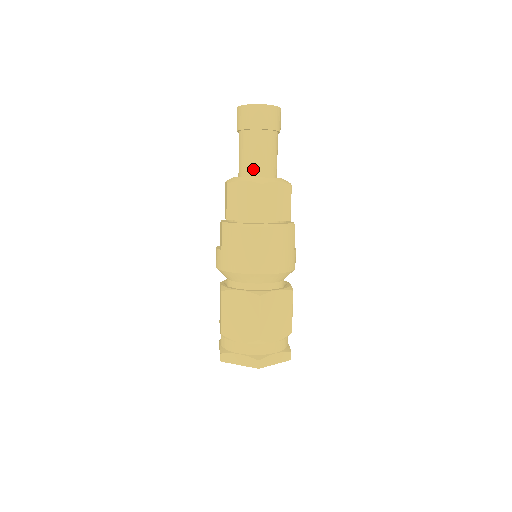
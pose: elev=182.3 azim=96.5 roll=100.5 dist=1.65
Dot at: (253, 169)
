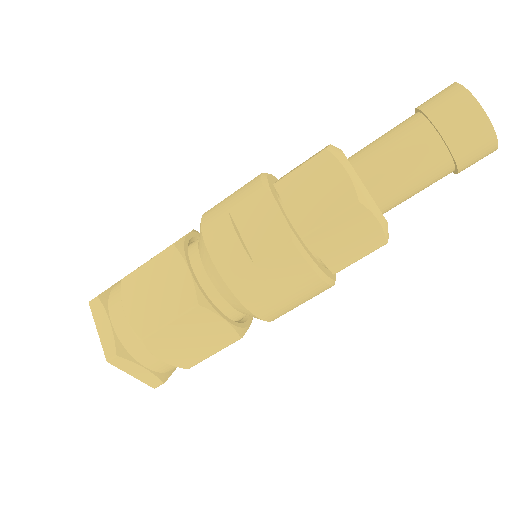
Dot at: (392, 200)
